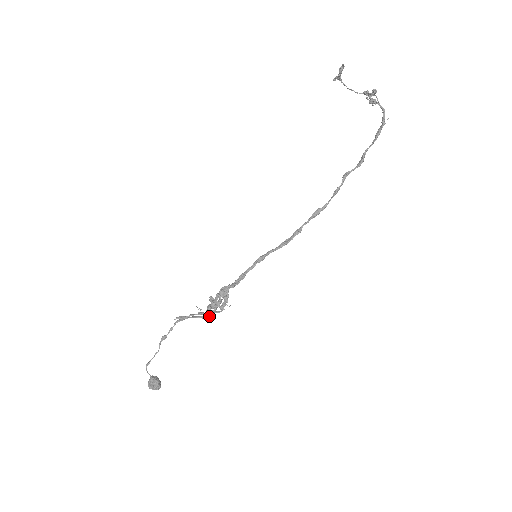
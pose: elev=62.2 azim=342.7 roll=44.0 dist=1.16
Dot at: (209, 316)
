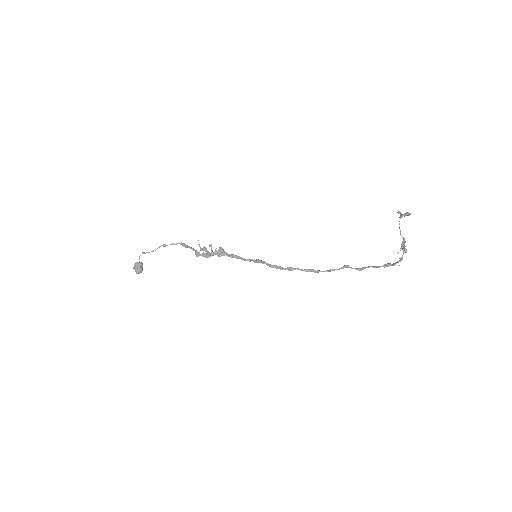
Dot at: (201, 250)
